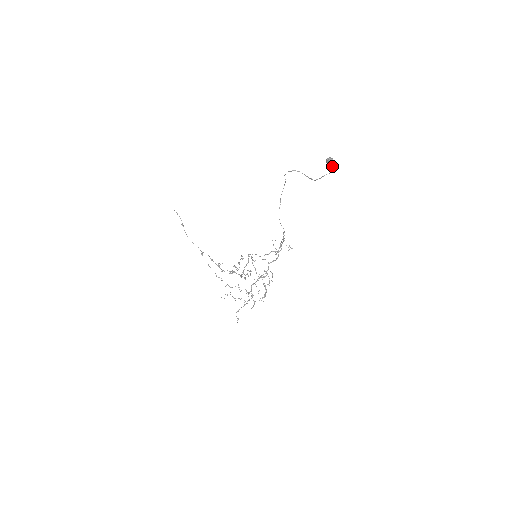
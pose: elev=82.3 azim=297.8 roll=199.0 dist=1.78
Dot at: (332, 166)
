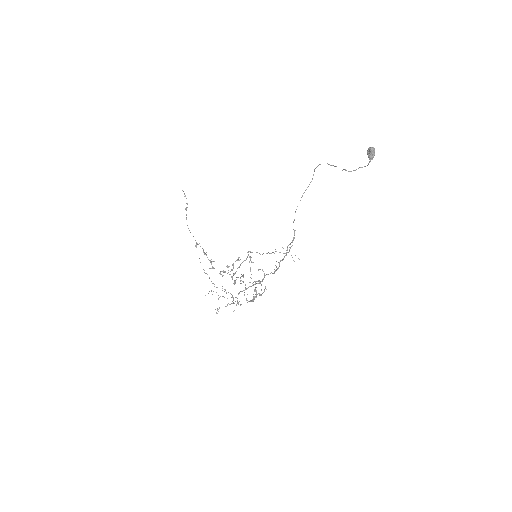
Dot at: (373, 155)
